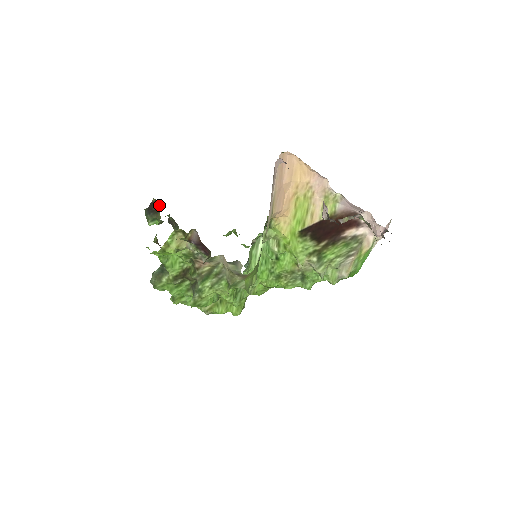
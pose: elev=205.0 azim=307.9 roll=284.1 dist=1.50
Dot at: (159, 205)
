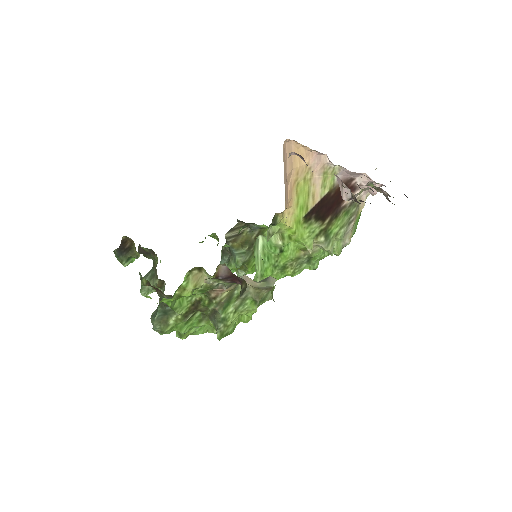
Dot at: (132, 241)
